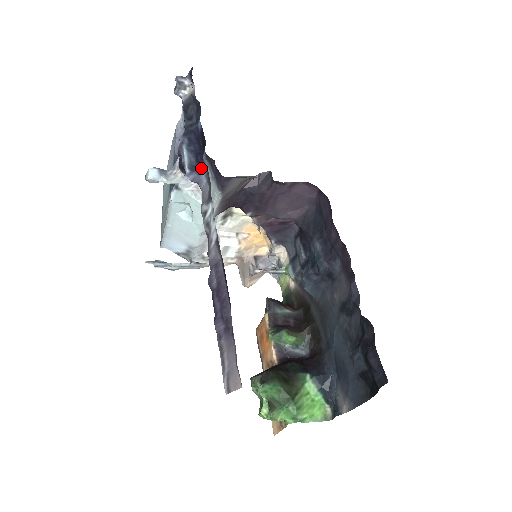
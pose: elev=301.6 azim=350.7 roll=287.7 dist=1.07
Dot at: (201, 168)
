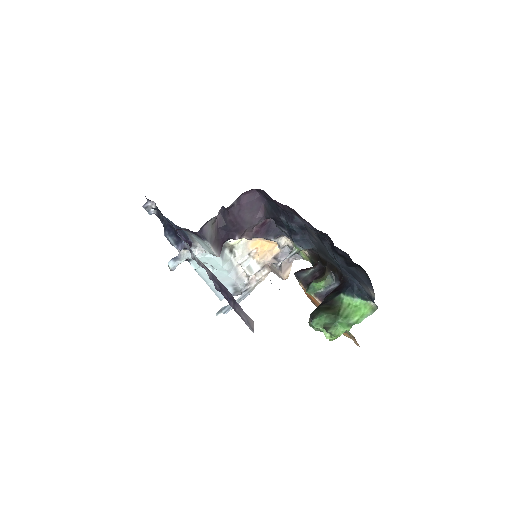
Dot at: (181, 239)
